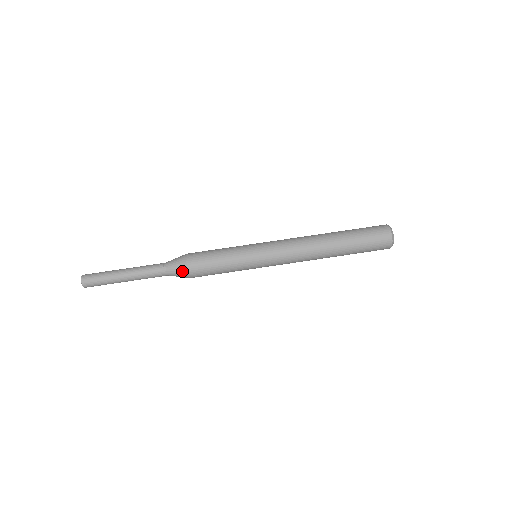
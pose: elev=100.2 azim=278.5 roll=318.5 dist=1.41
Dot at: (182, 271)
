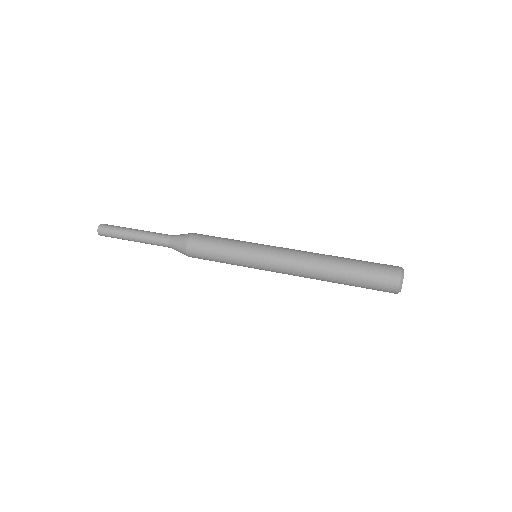
Dot at: (182, 249)
